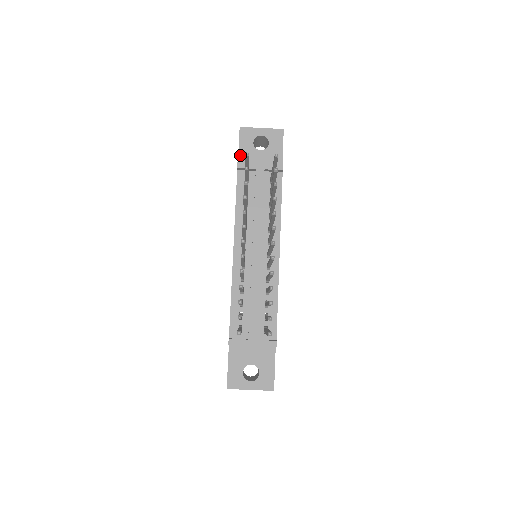
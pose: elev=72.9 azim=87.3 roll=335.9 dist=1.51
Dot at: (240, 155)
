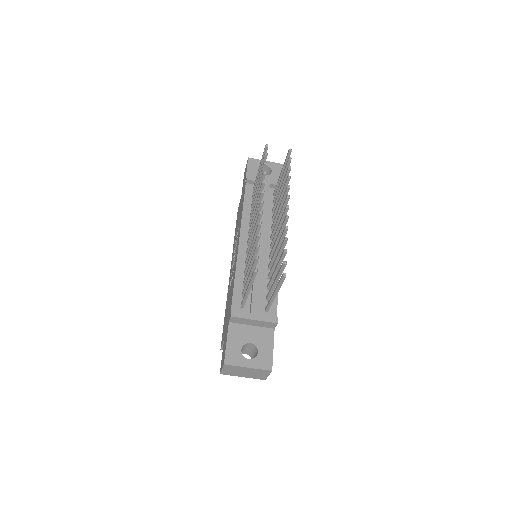
Dot at: occluded
